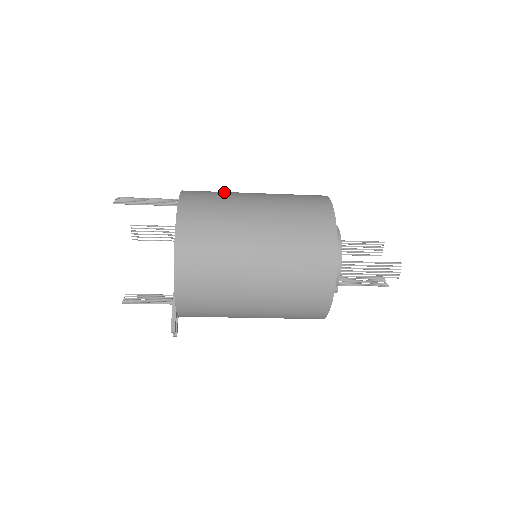
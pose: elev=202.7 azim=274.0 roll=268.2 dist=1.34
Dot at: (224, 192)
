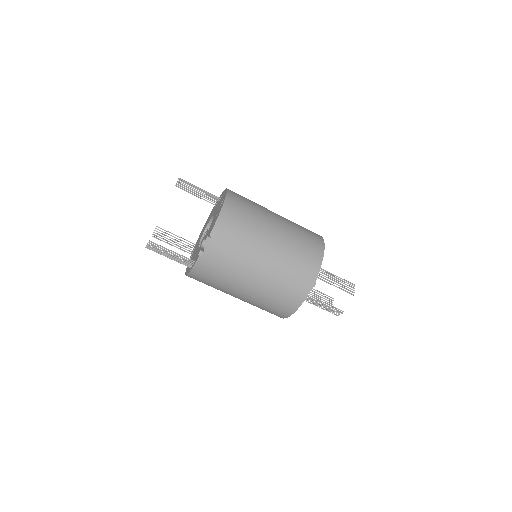
Dot at: occluded
